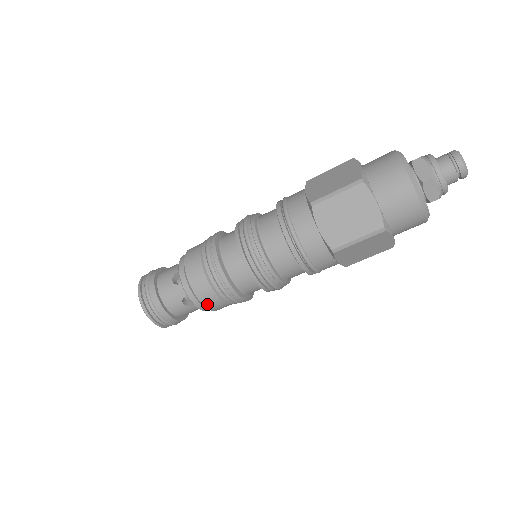
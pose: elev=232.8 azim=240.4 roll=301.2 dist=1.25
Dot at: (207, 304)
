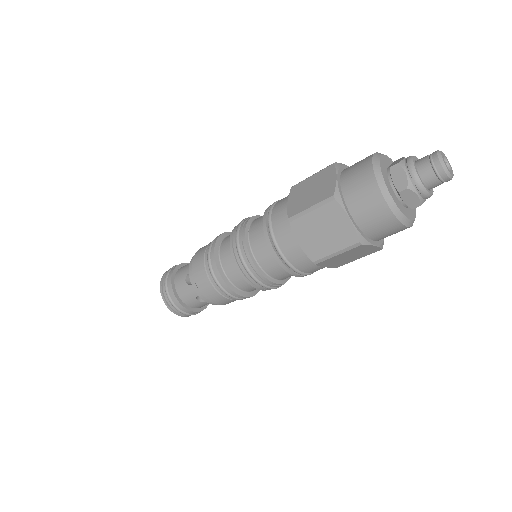
Dot at: occluded
